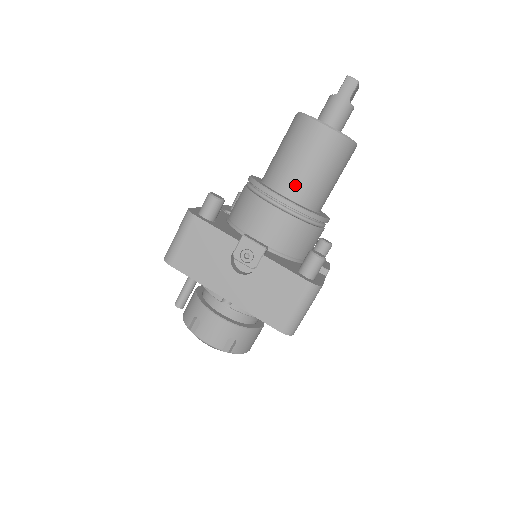
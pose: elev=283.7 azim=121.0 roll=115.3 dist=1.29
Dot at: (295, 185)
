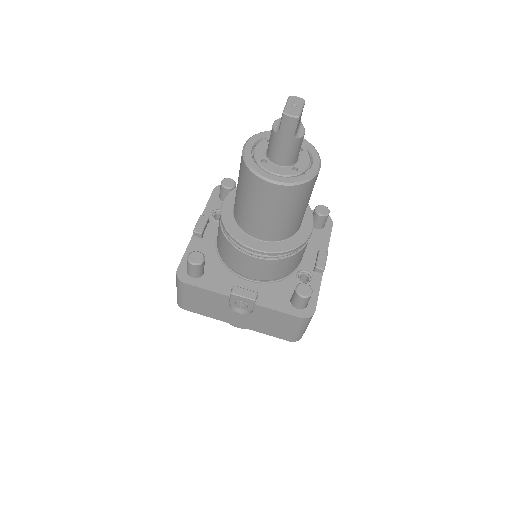
Dot at: (265, 231)
